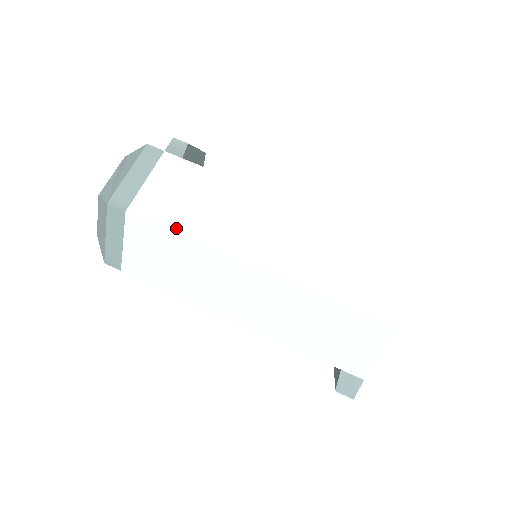
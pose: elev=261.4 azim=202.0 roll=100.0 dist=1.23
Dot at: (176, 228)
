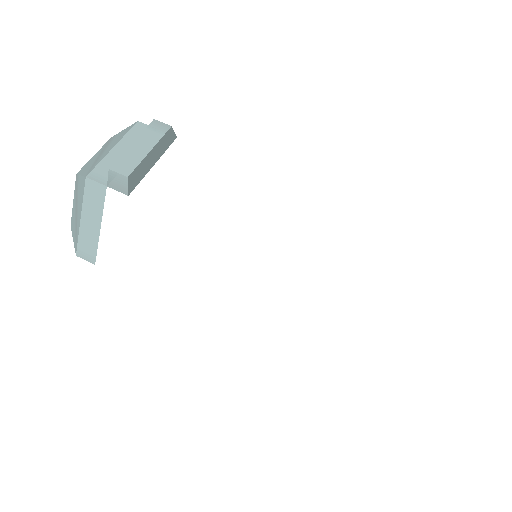
Dot at: (146, 284)
